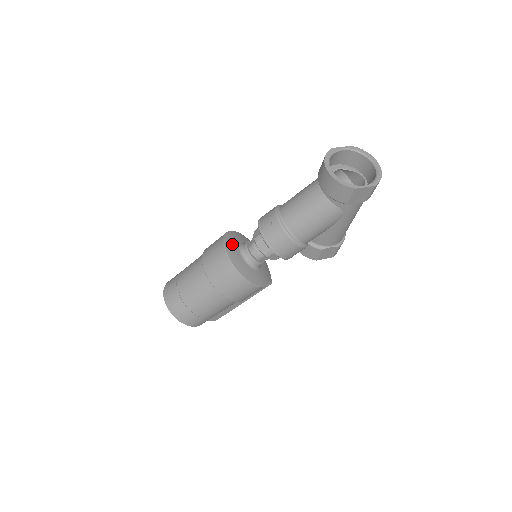
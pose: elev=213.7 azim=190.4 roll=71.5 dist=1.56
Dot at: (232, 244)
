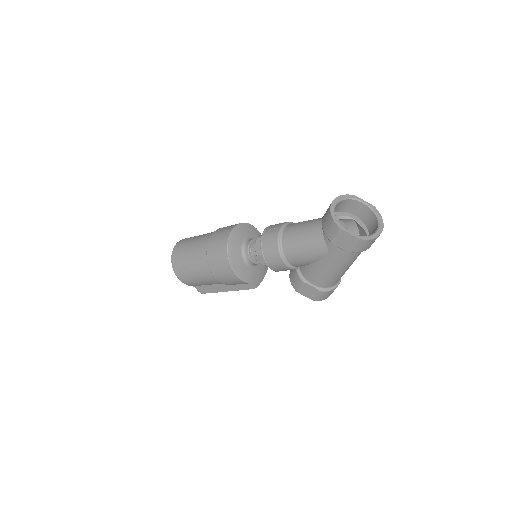
Dot at: (243, 231)
